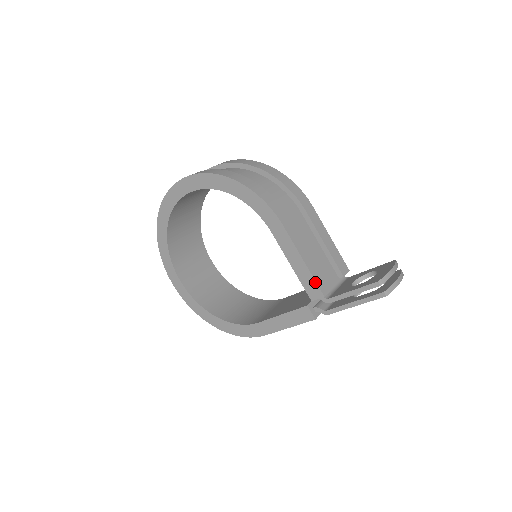
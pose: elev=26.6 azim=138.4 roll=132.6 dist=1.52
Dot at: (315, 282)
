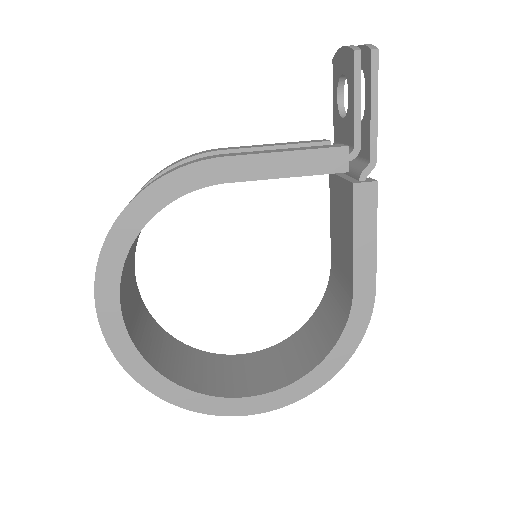
Dot at: (323, 150)
